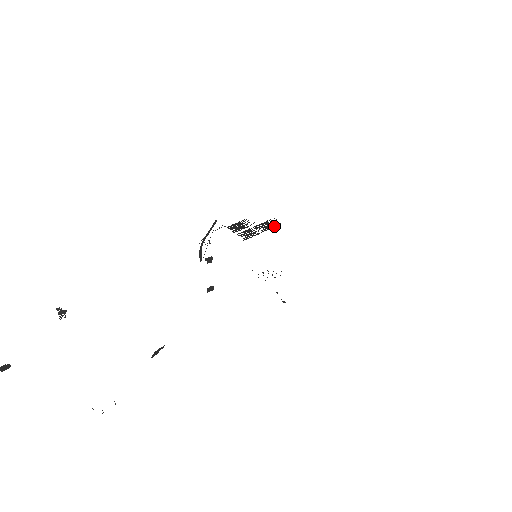
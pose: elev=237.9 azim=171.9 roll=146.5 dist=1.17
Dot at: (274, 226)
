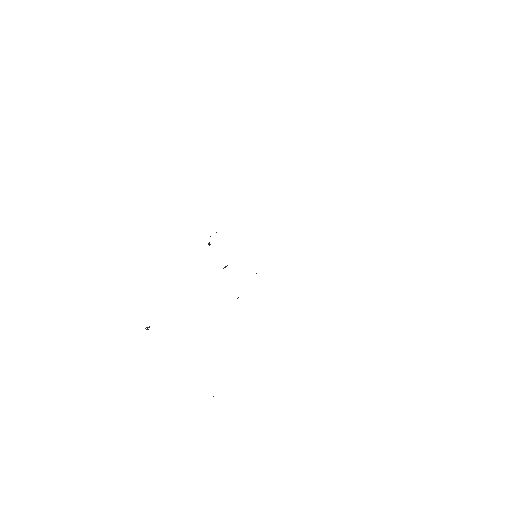
Dot at: occluded
